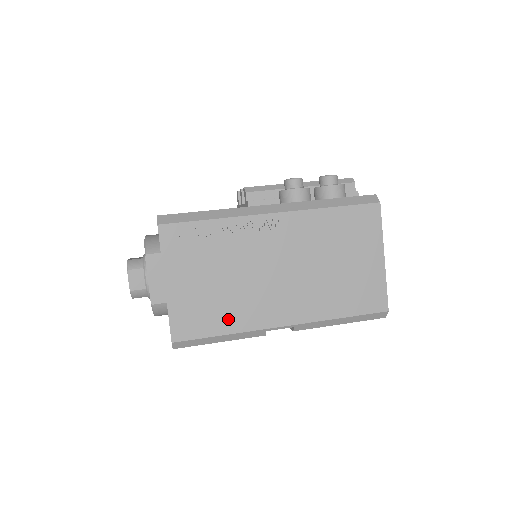
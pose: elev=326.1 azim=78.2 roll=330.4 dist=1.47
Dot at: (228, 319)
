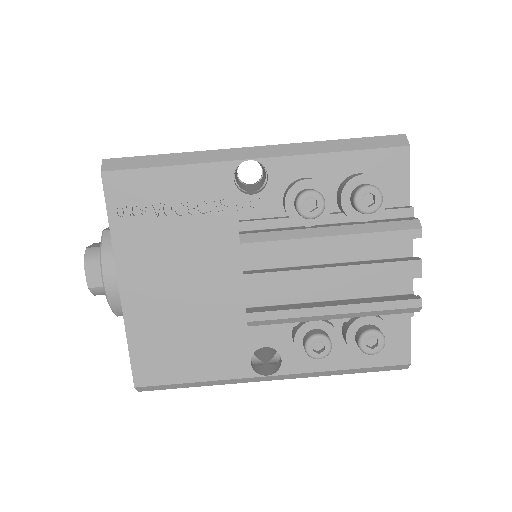
Dot at: occluded
